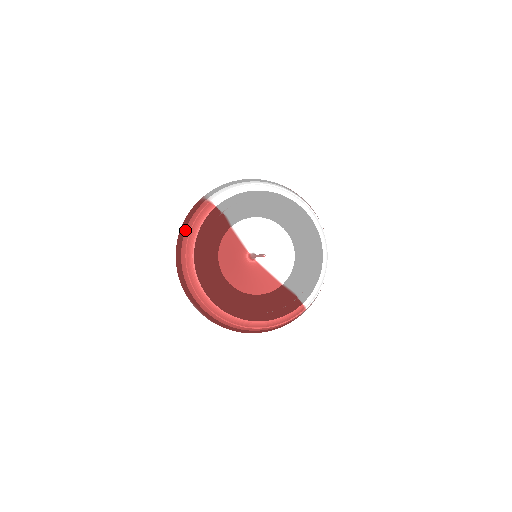
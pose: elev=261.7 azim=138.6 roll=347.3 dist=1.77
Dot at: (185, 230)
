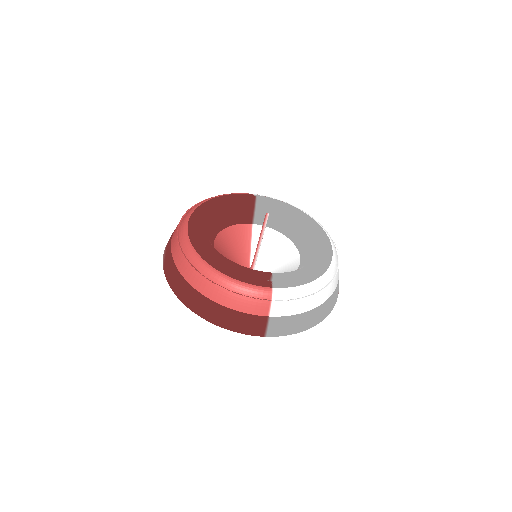
Dot at: occluded
